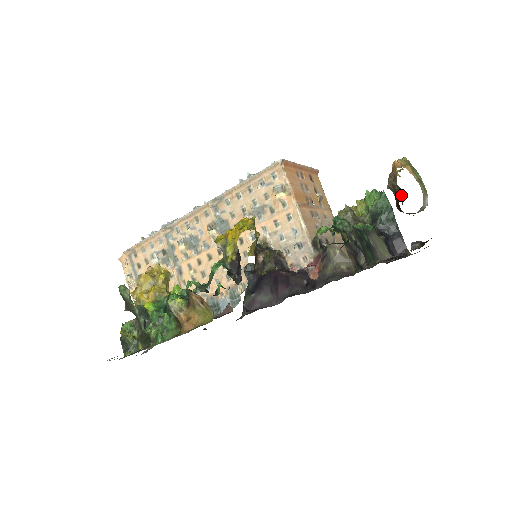
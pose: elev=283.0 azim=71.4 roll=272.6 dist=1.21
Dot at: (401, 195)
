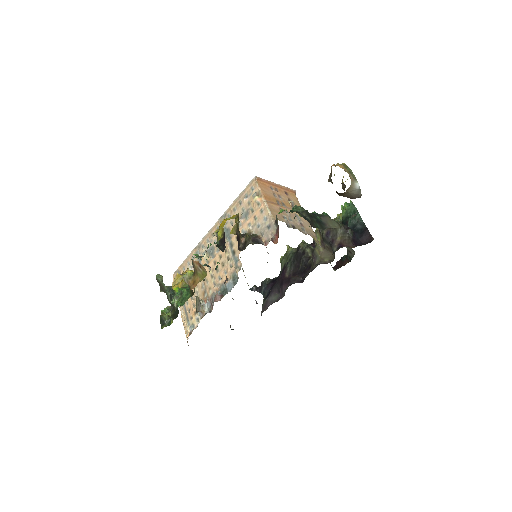
Dot at: (344, 188)
